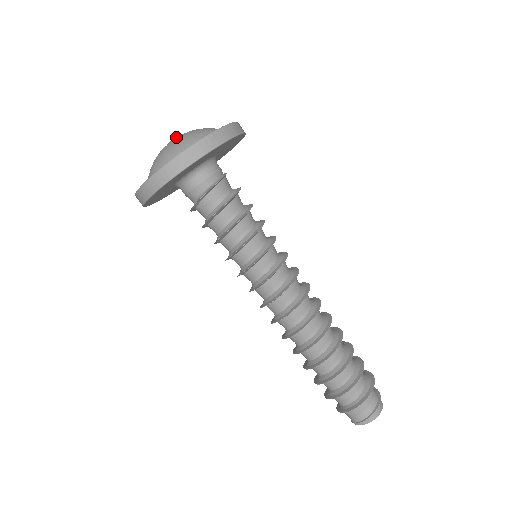
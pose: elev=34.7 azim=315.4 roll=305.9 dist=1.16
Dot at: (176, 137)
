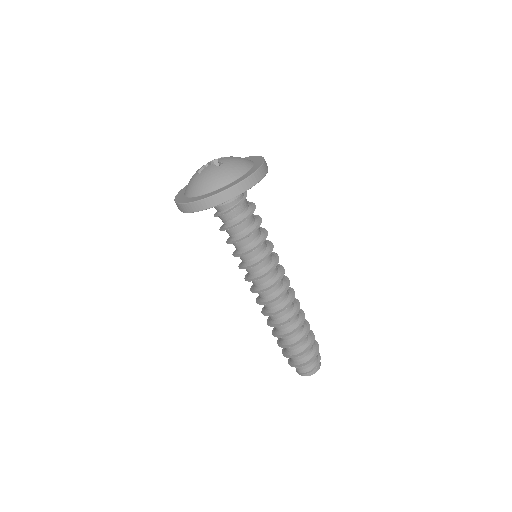
Dot at: (210, 167)
